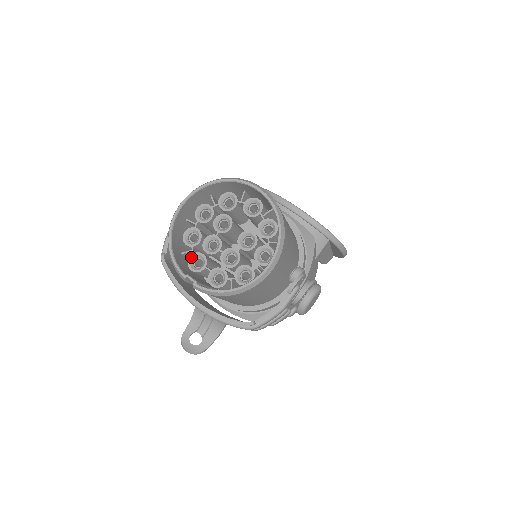
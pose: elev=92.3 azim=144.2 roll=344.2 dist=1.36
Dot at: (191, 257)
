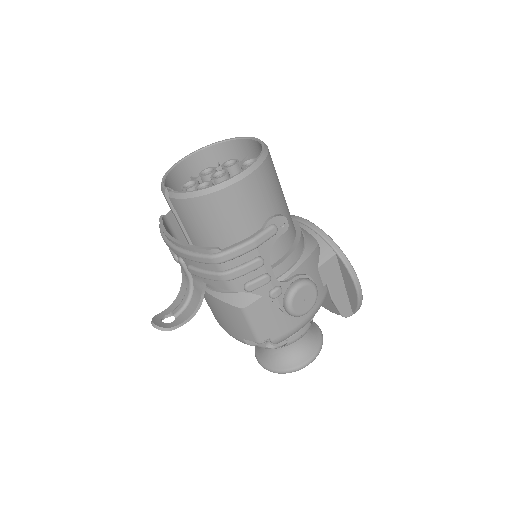
Dot at: occluded
